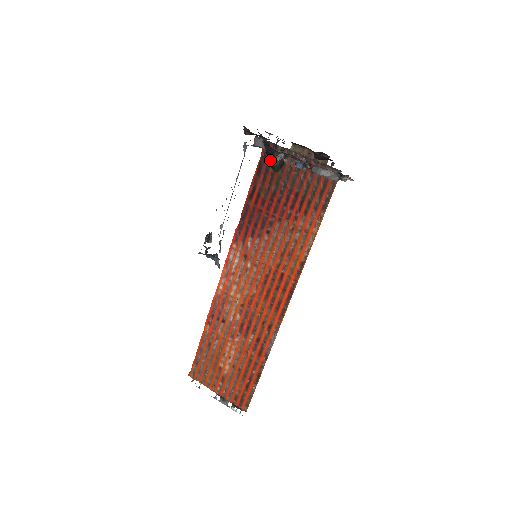
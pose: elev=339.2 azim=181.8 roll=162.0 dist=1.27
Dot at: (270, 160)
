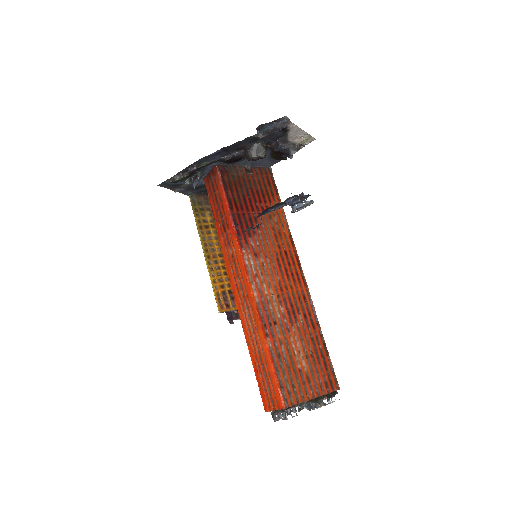
Dot at: (256, 153)
